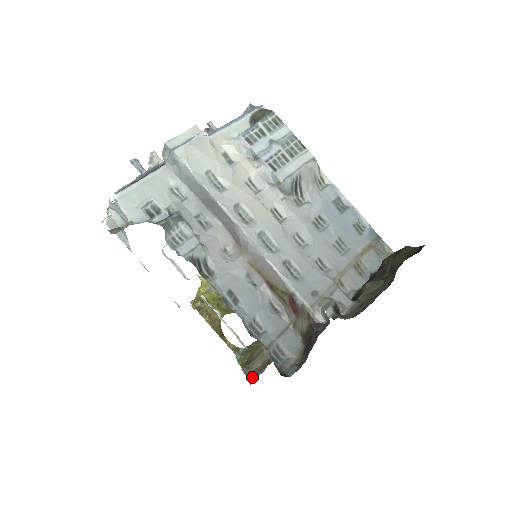
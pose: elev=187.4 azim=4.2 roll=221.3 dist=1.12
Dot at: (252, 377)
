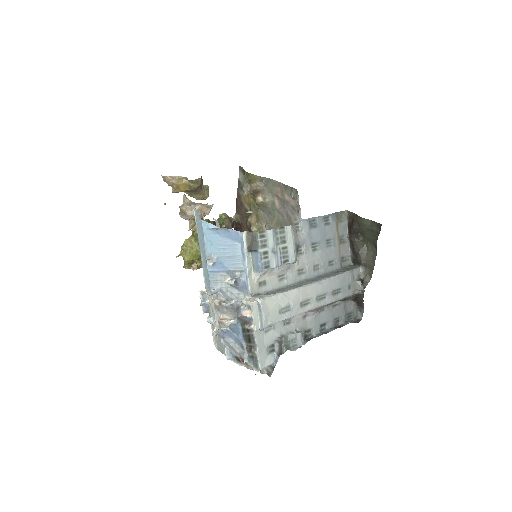
Dot at: occluded
